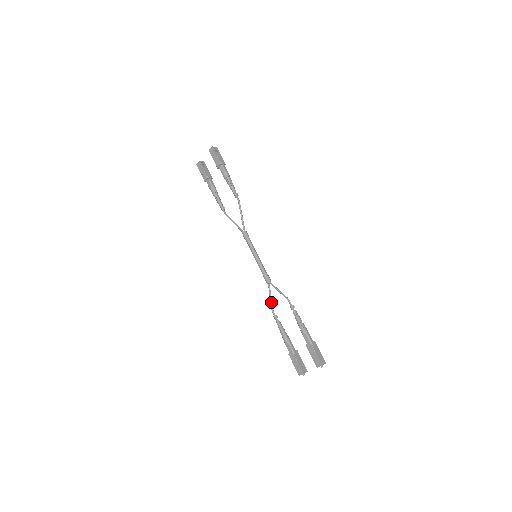
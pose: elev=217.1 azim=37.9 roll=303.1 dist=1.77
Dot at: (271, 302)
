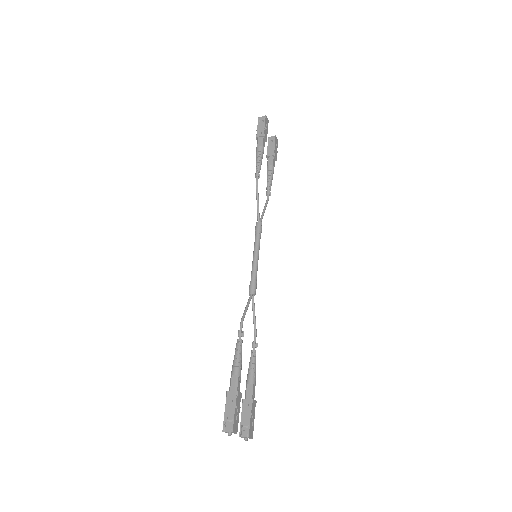
Dot at: (253, 322)
